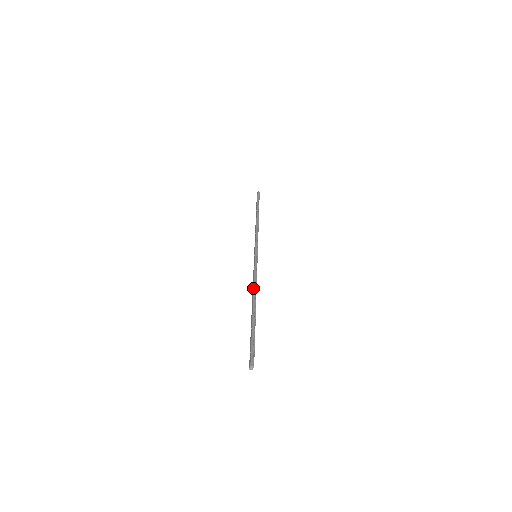
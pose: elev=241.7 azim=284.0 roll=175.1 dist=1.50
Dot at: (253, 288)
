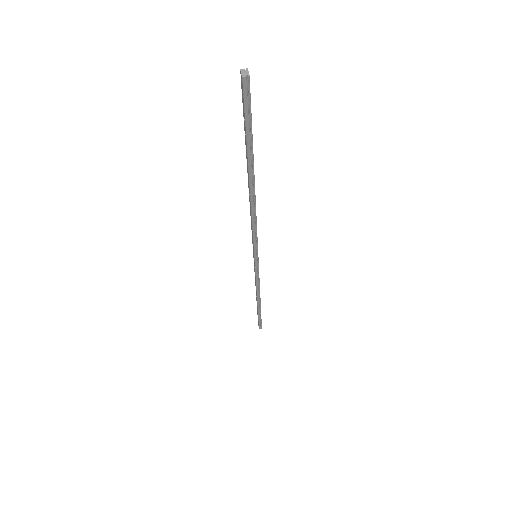
Dot at: occluded
